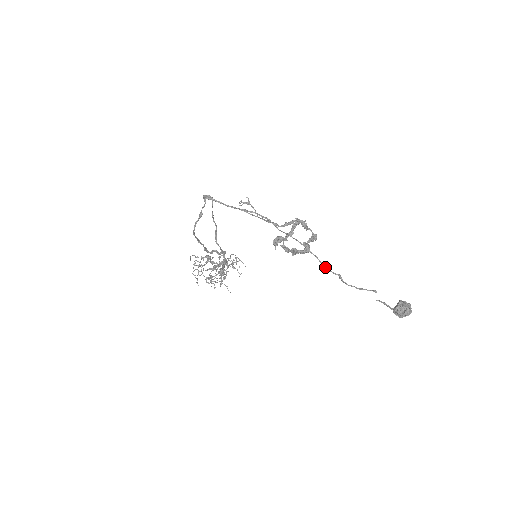
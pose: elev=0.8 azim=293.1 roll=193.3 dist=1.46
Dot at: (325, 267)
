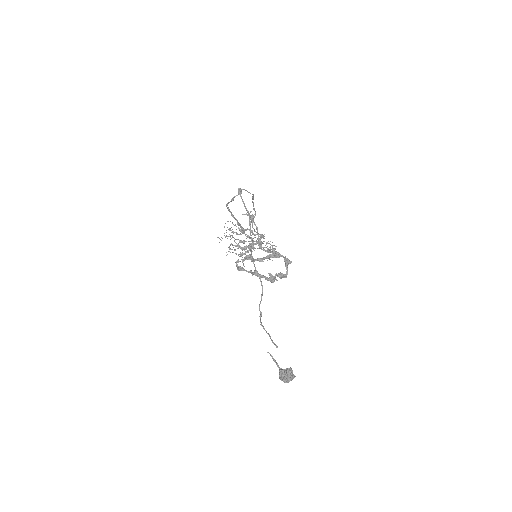
Dot at: (260, 301)
